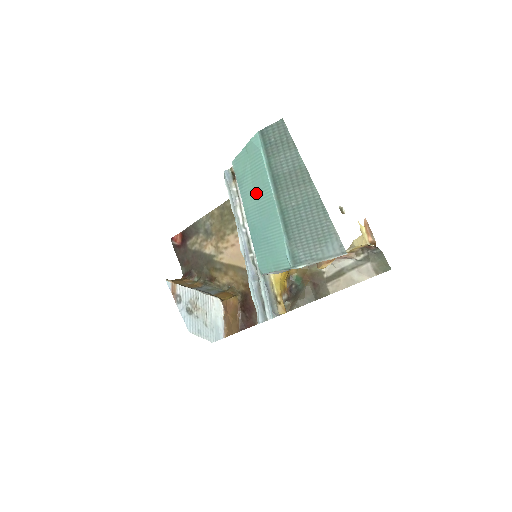
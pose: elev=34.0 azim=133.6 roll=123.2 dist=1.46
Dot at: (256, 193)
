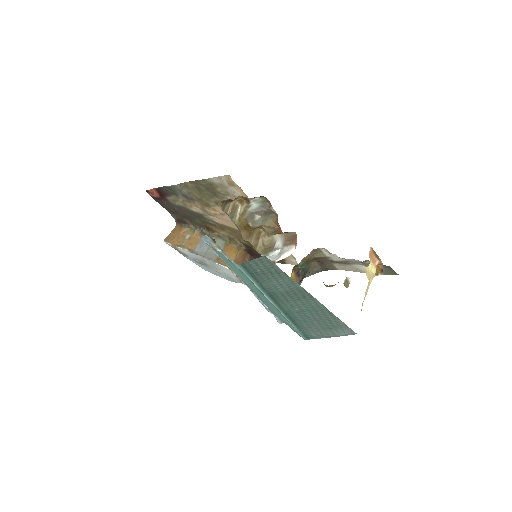
Dot at: (251, 285)
